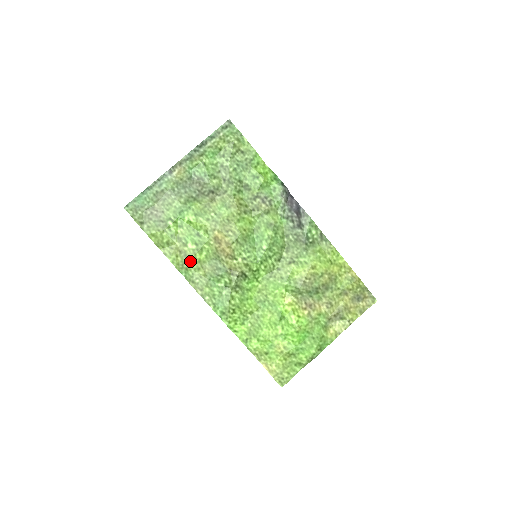
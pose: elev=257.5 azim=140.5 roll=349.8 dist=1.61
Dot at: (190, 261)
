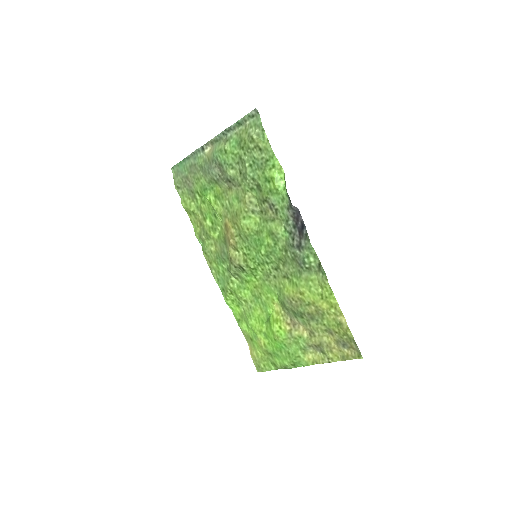
Dot at: (206, 235)
